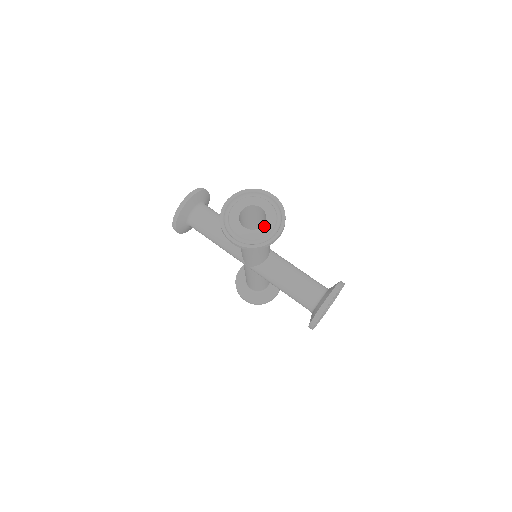
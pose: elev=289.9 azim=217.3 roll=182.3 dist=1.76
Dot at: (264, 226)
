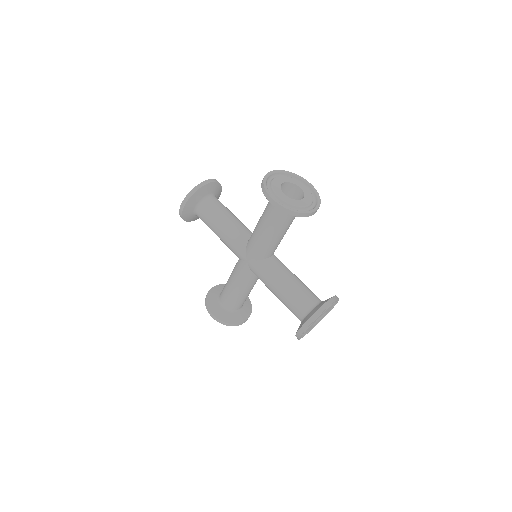
Dot at: (302, 200)
